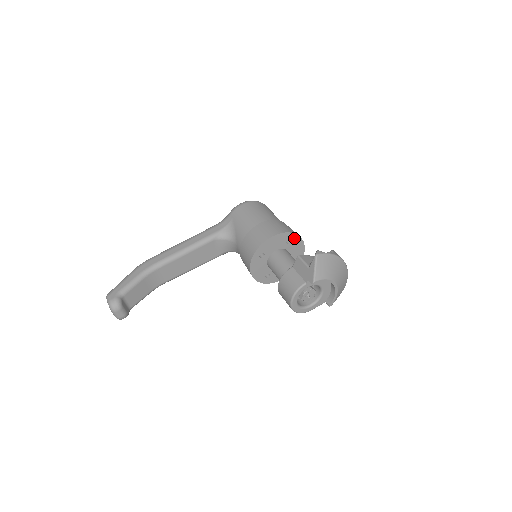
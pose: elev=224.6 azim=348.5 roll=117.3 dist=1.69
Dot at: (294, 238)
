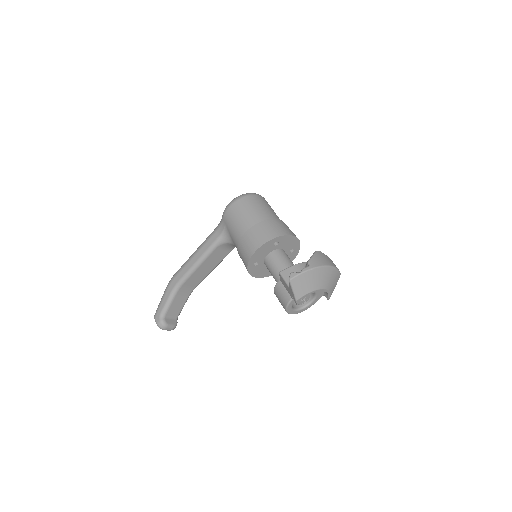
Dot at: (280, 239)
